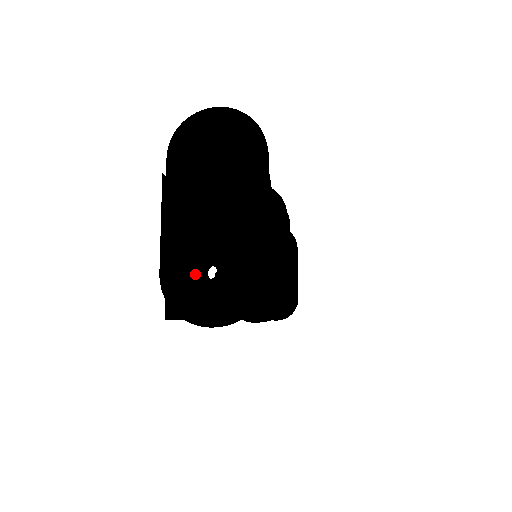
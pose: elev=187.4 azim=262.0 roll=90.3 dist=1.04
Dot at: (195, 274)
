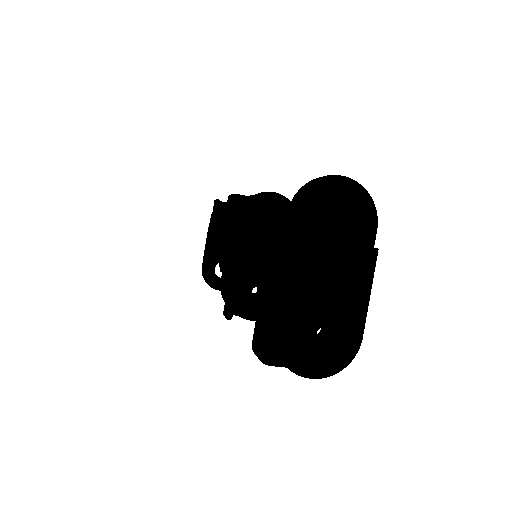
Dot at: (311, 336)
